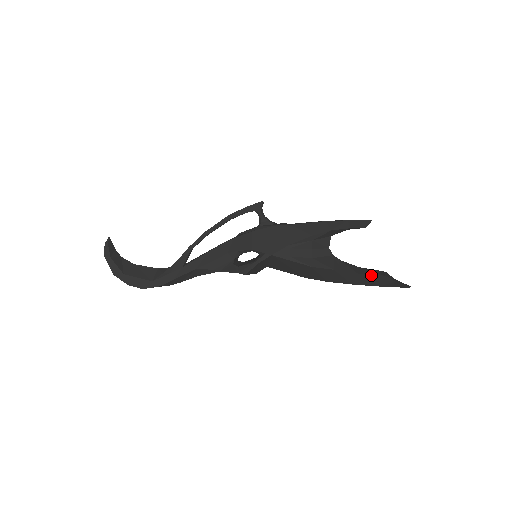
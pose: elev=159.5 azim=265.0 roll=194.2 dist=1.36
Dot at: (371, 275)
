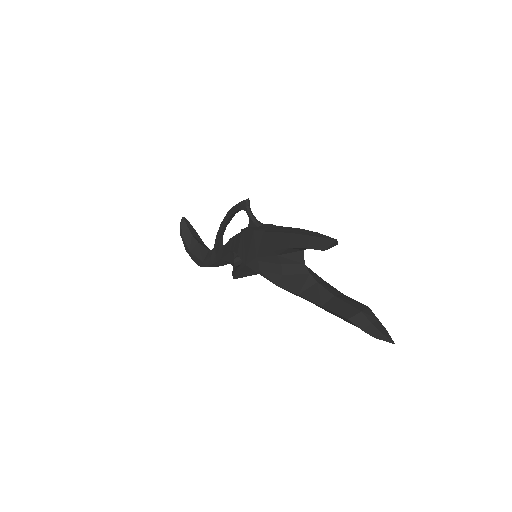
Dot at: (335, 313)
